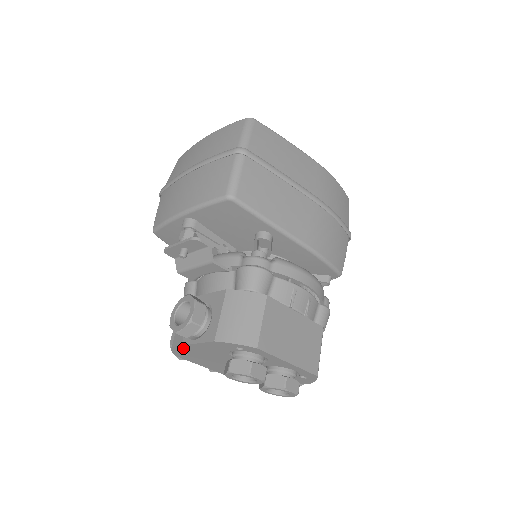
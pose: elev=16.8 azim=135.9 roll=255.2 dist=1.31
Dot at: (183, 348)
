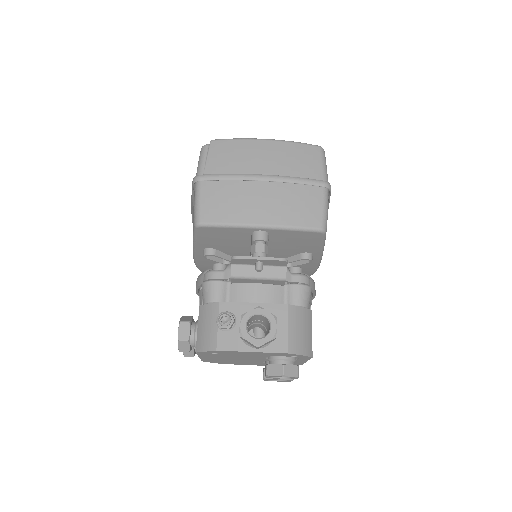
Dot at: (231, 352)
